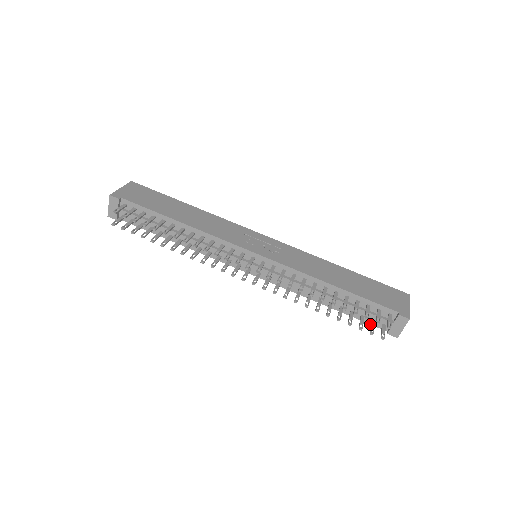
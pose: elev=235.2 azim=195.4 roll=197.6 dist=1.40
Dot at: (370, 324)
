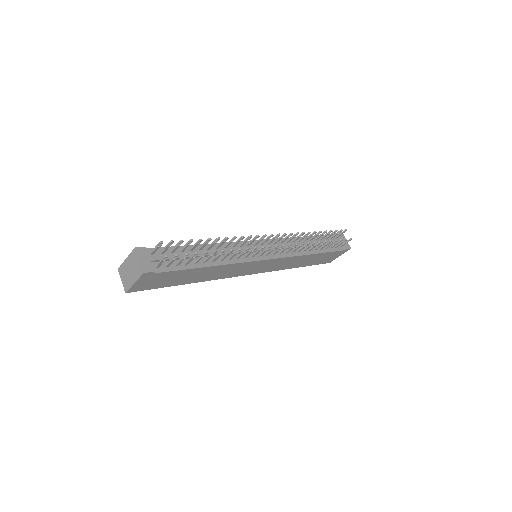
Dot at: (337, 251)
